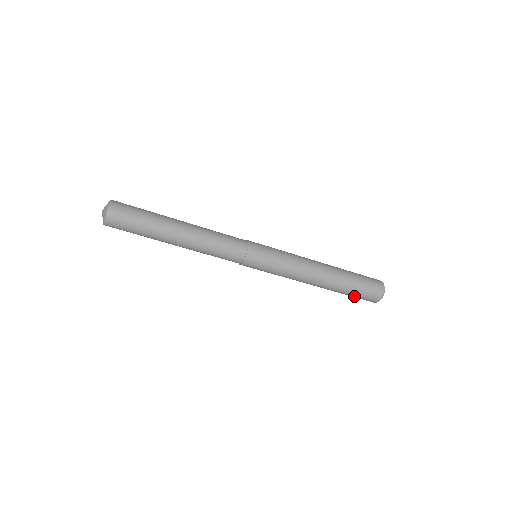
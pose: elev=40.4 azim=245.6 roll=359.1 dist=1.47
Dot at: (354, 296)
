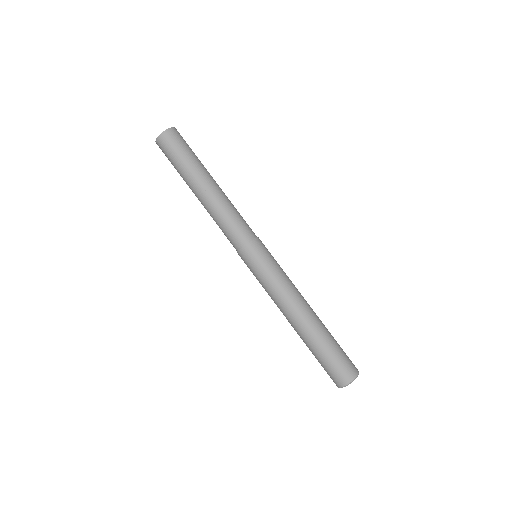
Dot at: (337, 352)
